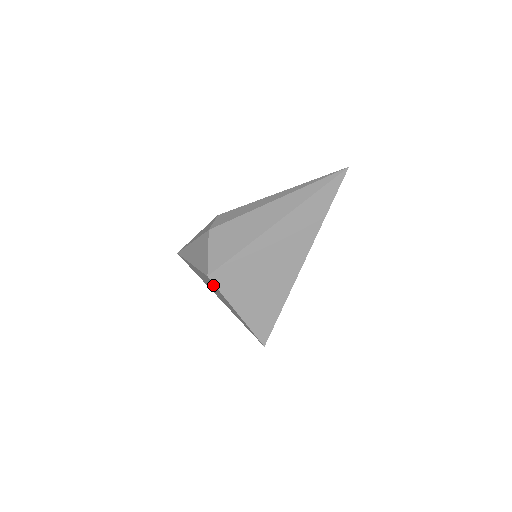
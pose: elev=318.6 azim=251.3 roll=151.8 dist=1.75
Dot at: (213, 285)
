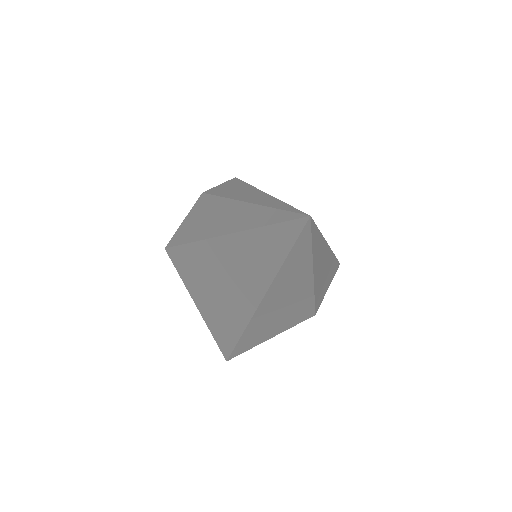
Dot at: occluded
